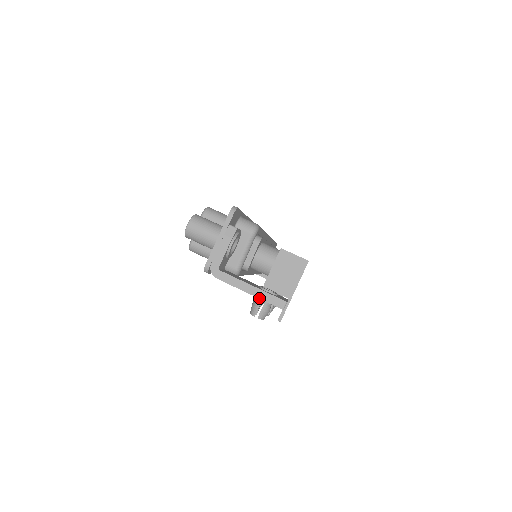
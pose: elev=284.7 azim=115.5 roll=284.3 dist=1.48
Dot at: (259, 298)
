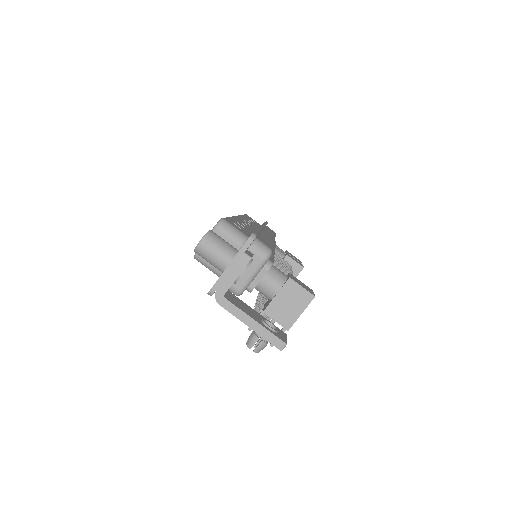
Dot at: (259, 334)
